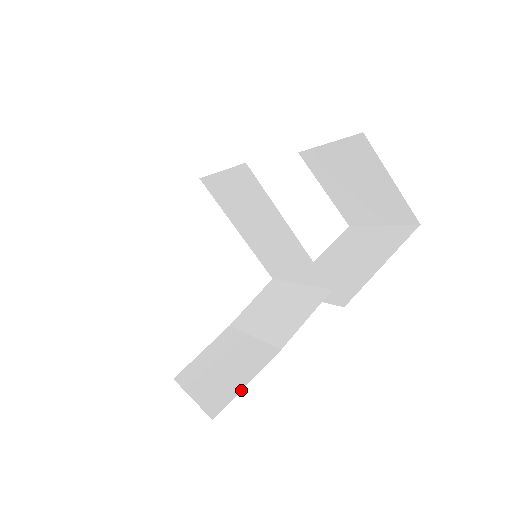
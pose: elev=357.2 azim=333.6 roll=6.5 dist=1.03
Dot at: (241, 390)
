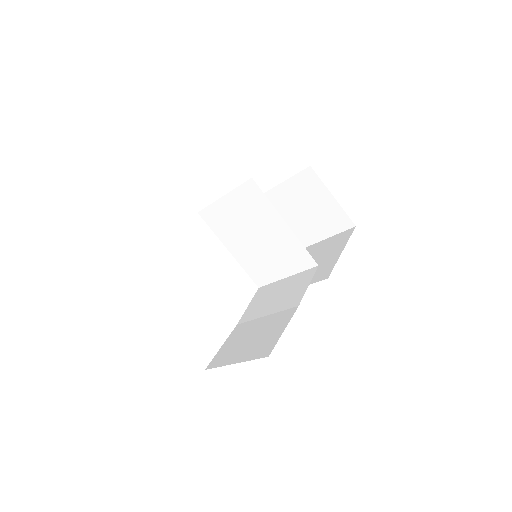
Dot at: (281, 334)
